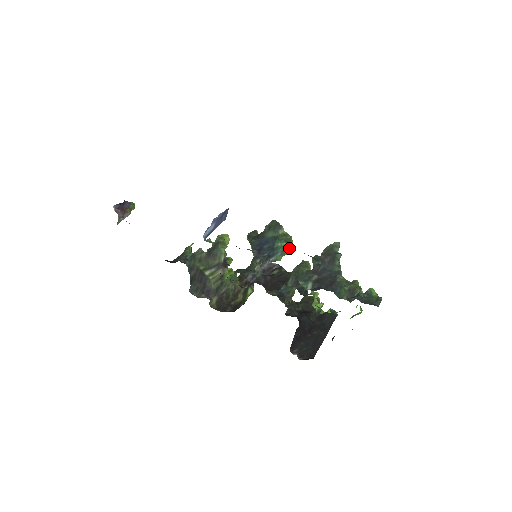
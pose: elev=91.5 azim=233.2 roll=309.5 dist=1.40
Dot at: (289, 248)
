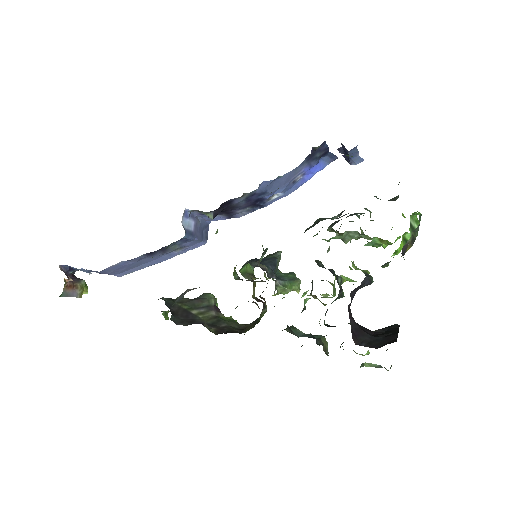
Dot at: (296, 278)
